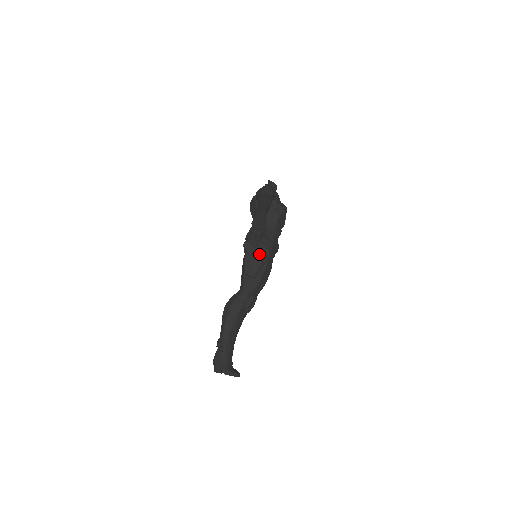
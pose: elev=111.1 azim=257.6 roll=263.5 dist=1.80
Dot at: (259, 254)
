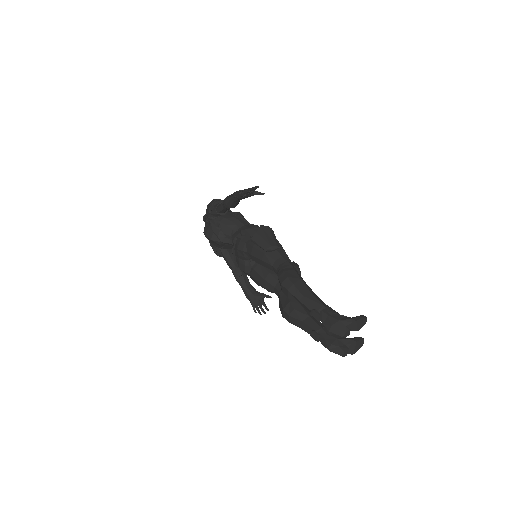
Dot at: (262, 228)
